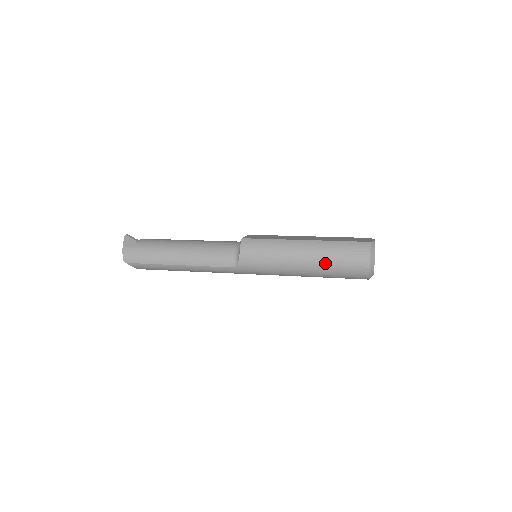
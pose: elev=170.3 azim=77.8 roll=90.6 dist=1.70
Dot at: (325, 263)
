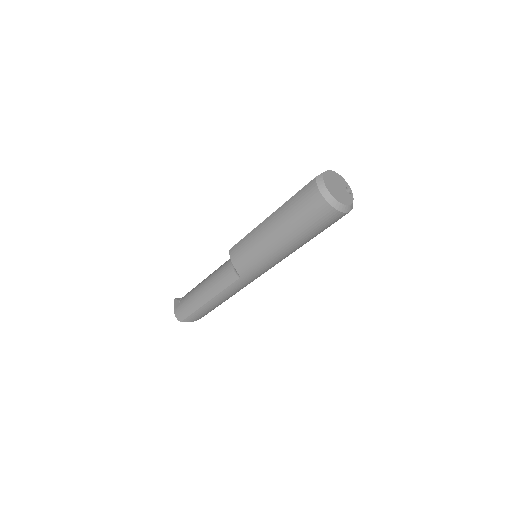
Dot at: (292, 226)
